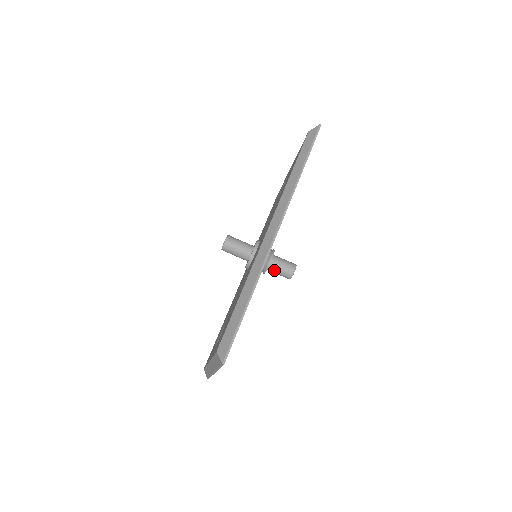
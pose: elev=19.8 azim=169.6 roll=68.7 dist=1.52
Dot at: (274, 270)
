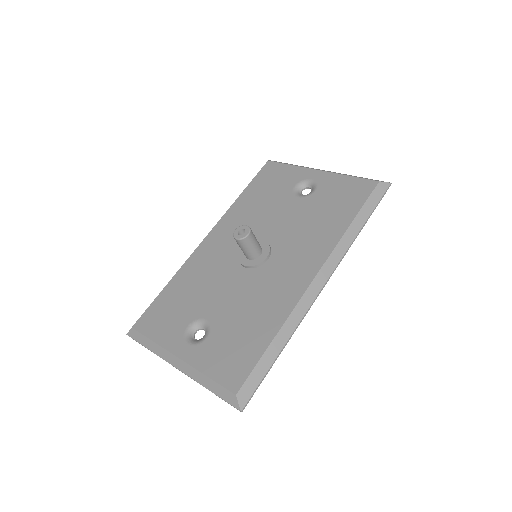
Dot at: occluded
